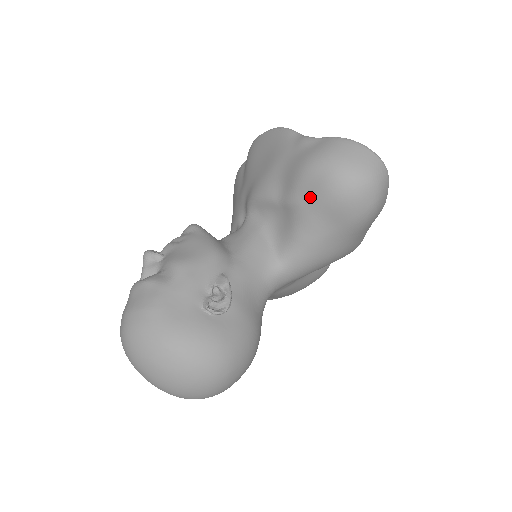
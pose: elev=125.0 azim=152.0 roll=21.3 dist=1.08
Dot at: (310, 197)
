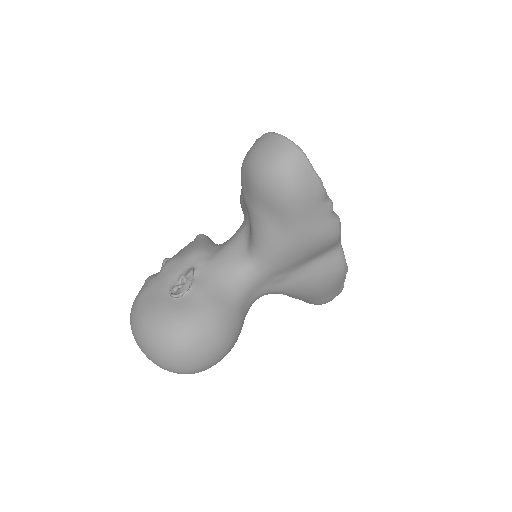
Dot at: (247, 191)
